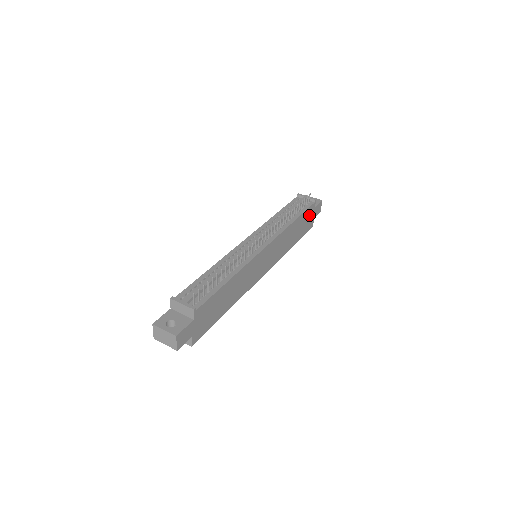
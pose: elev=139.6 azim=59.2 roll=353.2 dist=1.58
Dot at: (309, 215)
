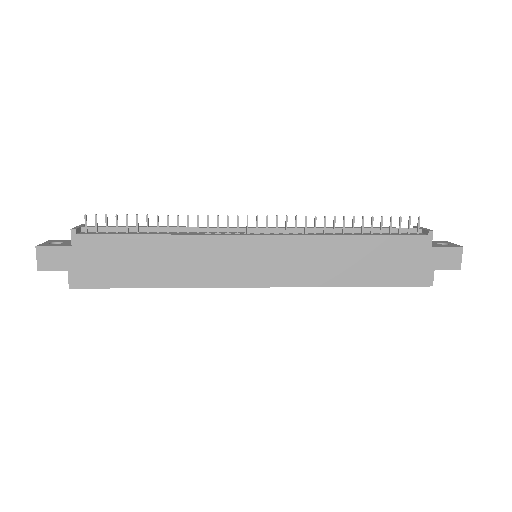
Dot at: (411, 253)
